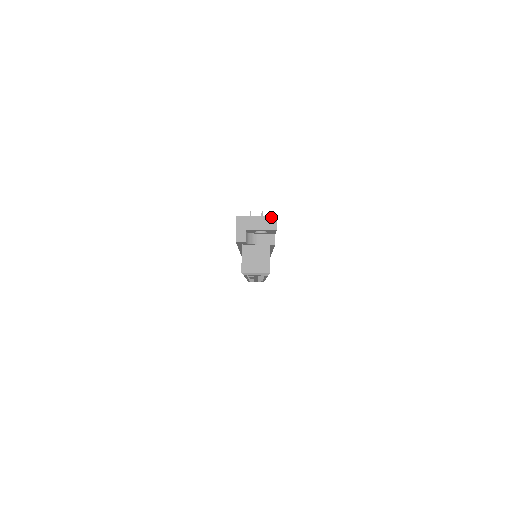
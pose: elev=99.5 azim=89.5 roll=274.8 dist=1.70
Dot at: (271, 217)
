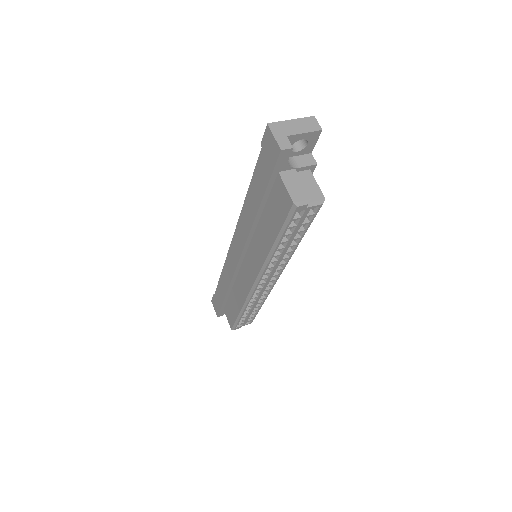
Dot at: (309, 118)
